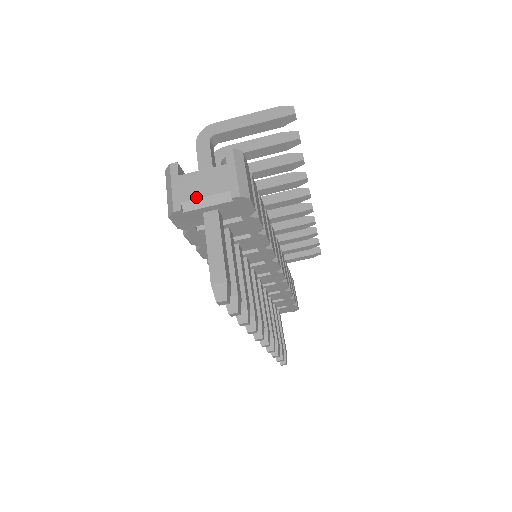
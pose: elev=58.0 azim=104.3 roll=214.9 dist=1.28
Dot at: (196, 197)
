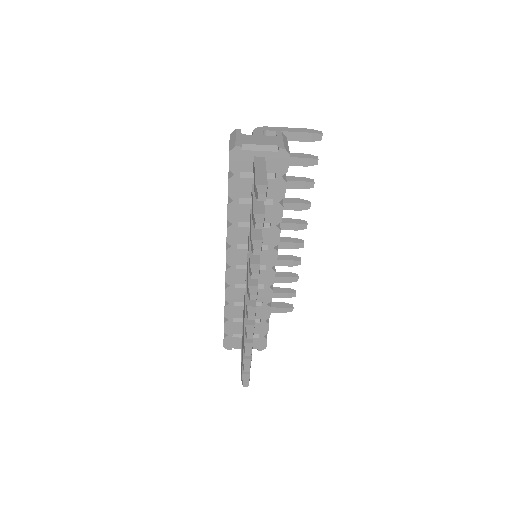
Dot at: (253, 144)
